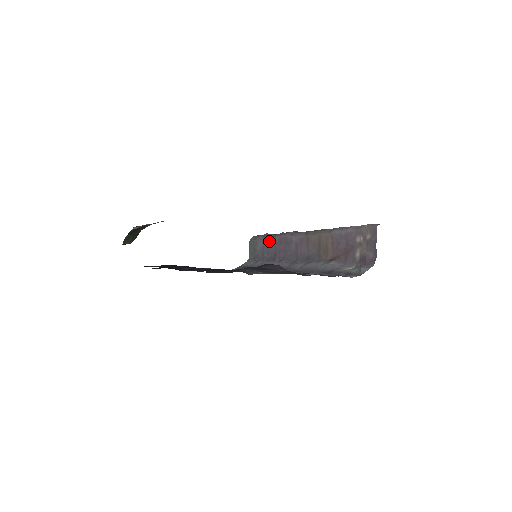
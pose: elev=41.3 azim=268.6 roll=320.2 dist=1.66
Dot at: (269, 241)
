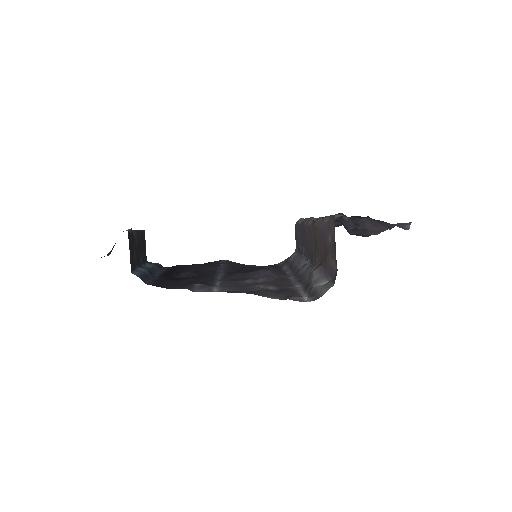
Dot at: (299, 229)
